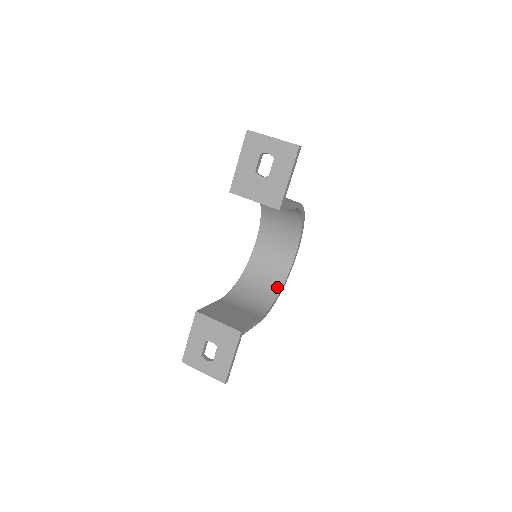
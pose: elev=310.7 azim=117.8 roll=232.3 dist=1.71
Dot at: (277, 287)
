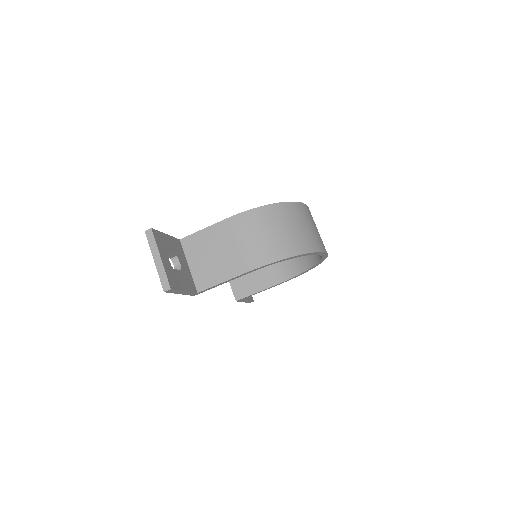
Dot at: (312, 261)
